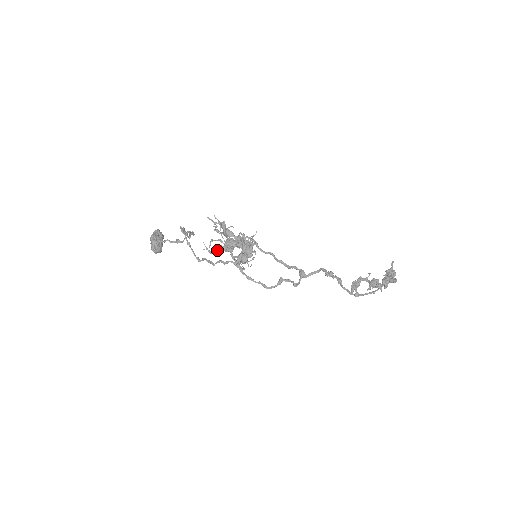
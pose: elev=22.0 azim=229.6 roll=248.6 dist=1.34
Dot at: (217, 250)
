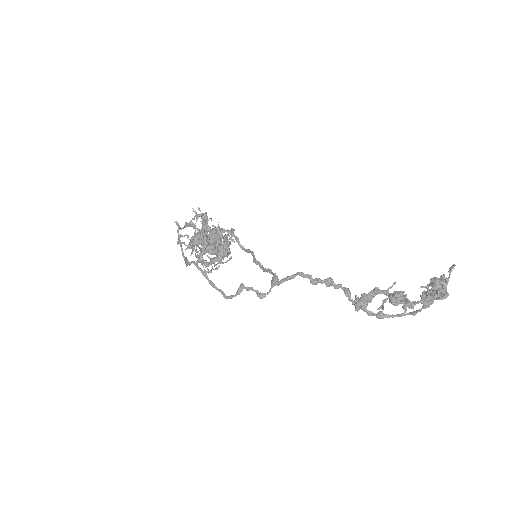
Dot at: (201, 248)
